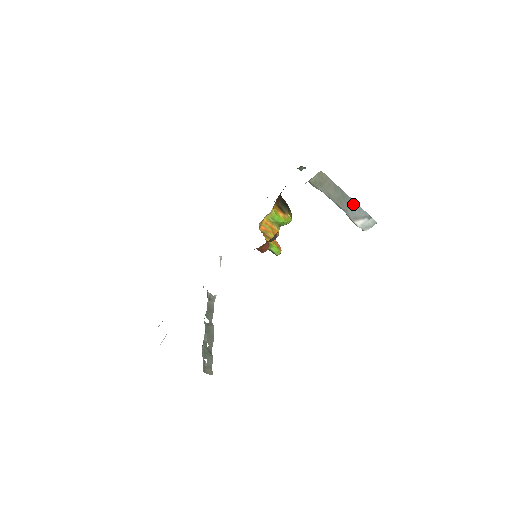
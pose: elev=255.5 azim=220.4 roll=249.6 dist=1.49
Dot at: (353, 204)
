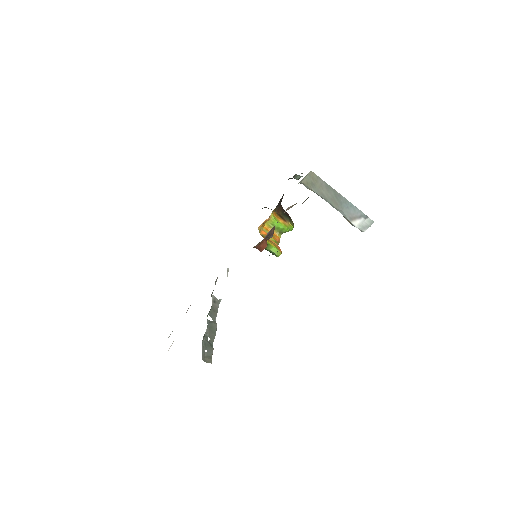
Dot at: (347, 203)
